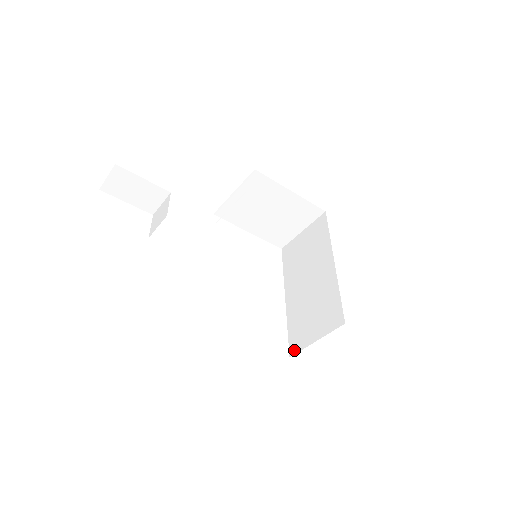
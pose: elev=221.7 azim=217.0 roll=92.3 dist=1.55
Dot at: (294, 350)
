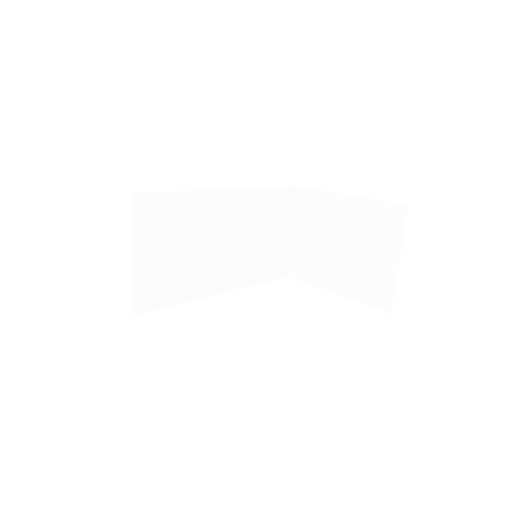
Dot at: occluded
